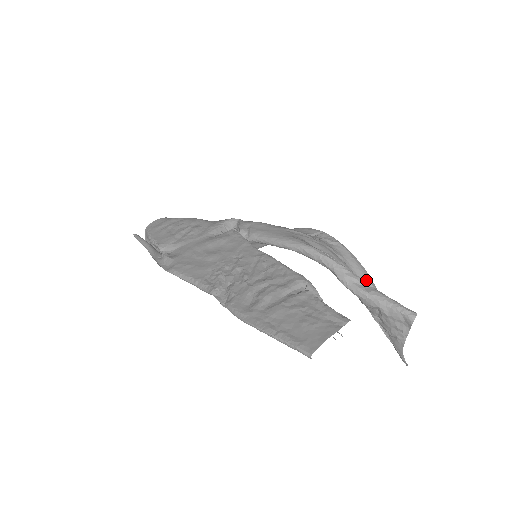
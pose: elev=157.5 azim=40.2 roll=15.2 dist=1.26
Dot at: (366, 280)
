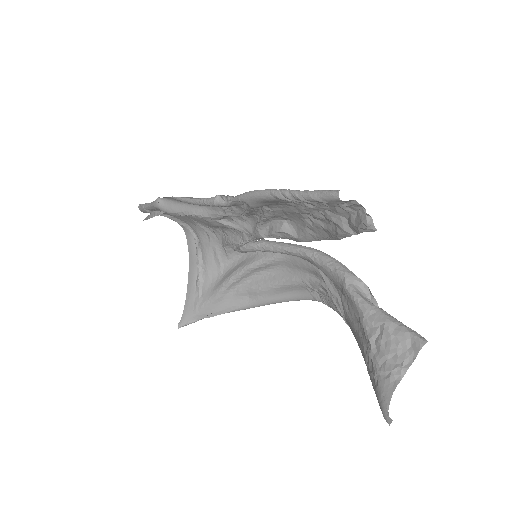
Dot at: occluded
